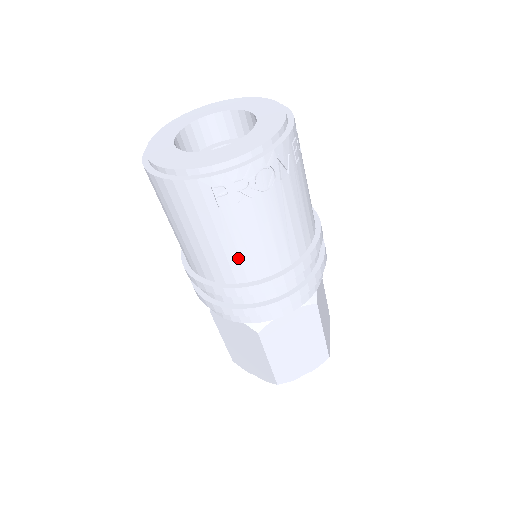
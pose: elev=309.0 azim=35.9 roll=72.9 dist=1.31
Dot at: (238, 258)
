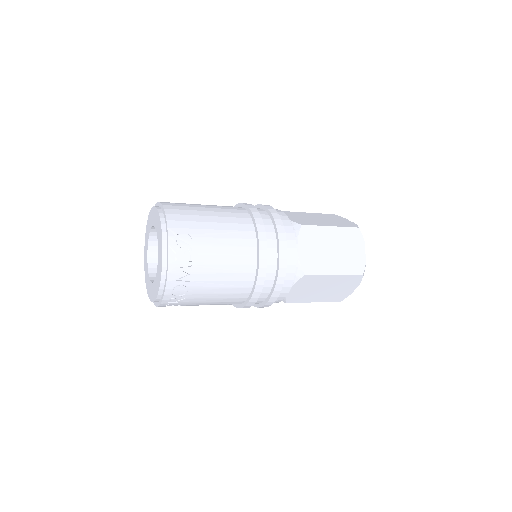
Dot at: (221, 304)
